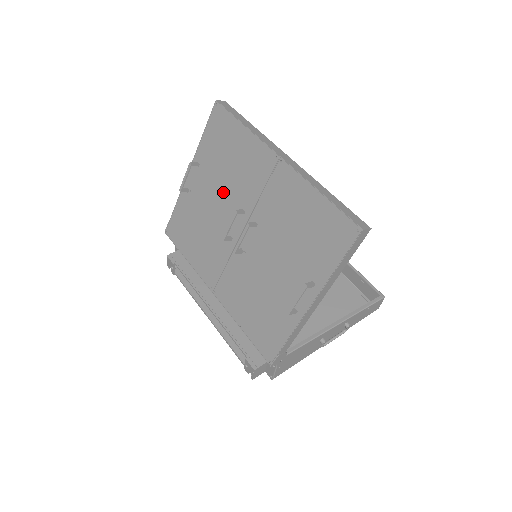
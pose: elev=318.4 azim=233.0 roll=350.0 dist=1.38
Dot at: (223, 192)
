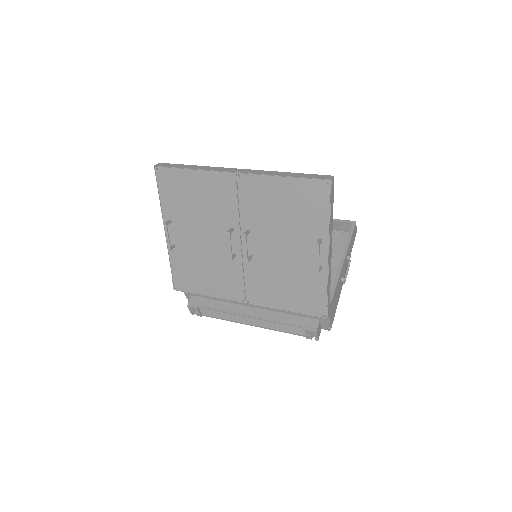
Dot at: (206, 227)
